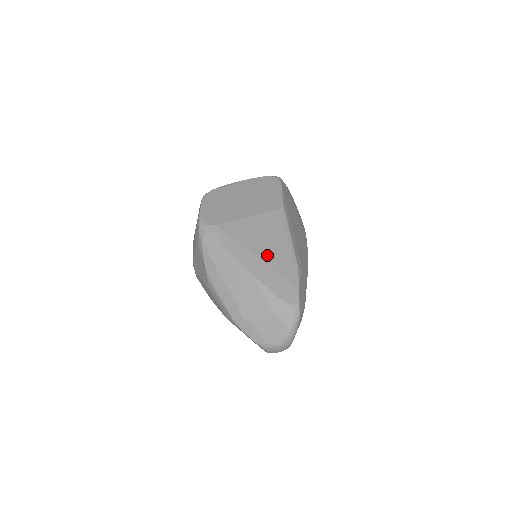
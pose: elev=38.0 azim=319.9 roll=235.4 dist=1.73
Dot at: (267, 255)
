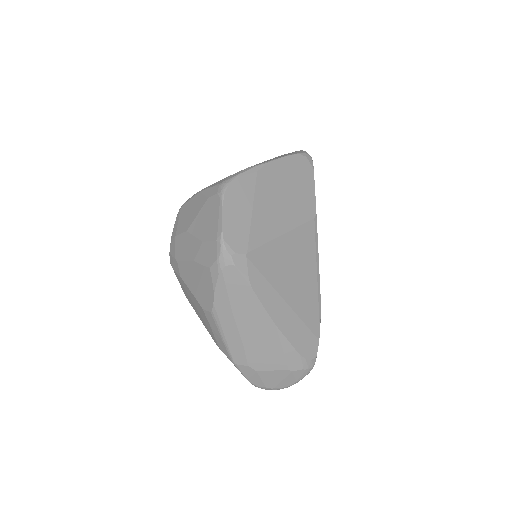
Dot at: (295, 296)
